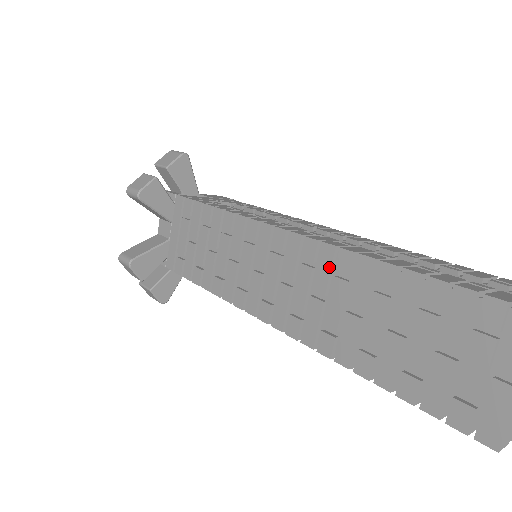
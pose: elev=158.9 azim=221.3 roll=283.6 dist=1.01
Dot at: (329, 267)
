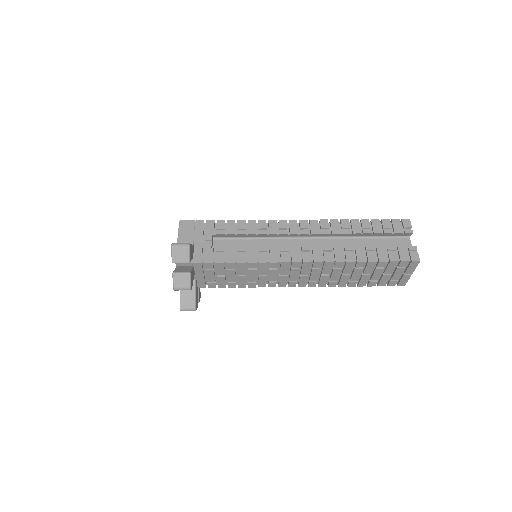
Dot at: occluded
